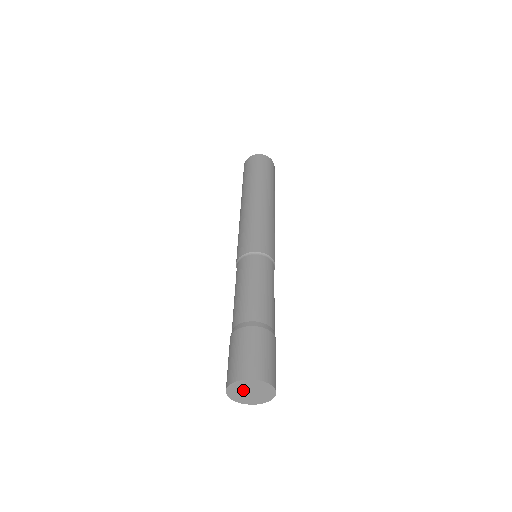
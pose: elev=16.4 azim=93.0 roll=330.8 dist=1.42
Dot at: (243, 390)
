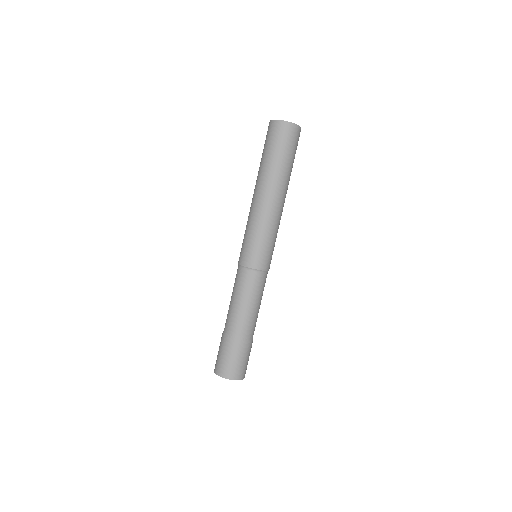
Dot at: occluded
